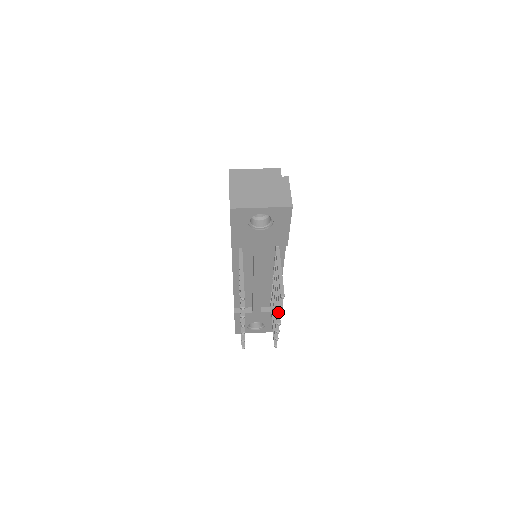
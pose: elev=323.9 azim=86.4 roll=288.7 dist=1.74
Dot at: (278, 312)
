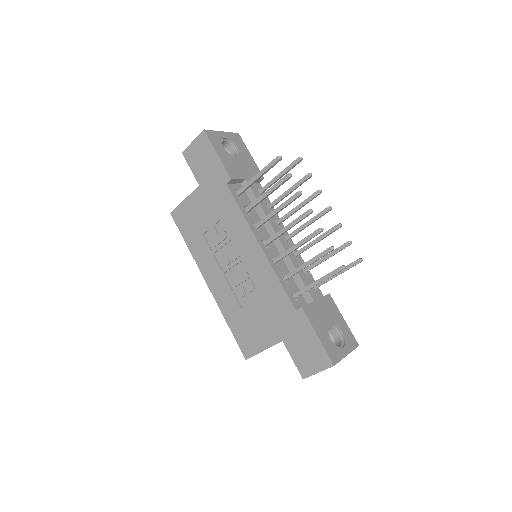
Dot at: (316, 191)
